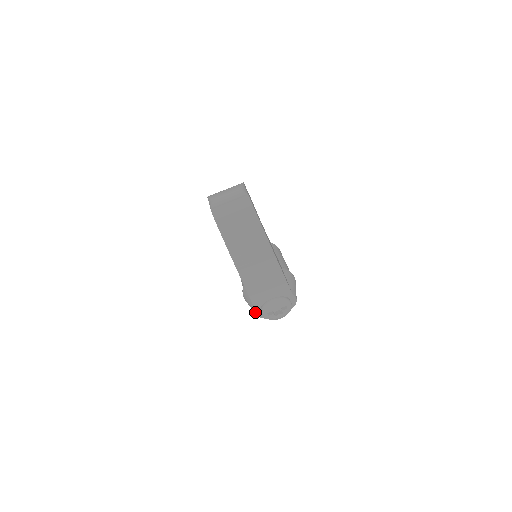
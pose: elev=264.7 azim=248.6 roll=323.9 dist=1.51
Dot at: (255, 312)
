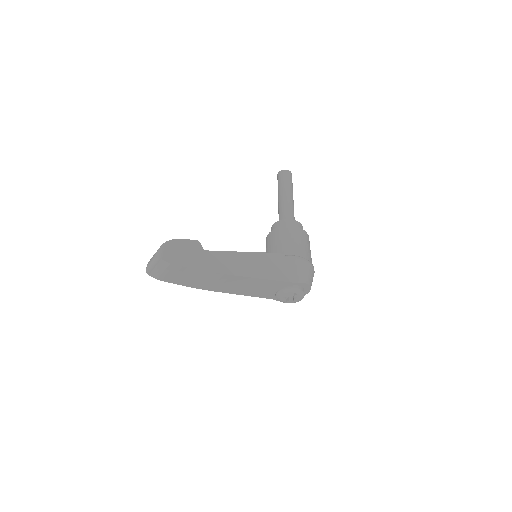
Dot at: (277, 300)
